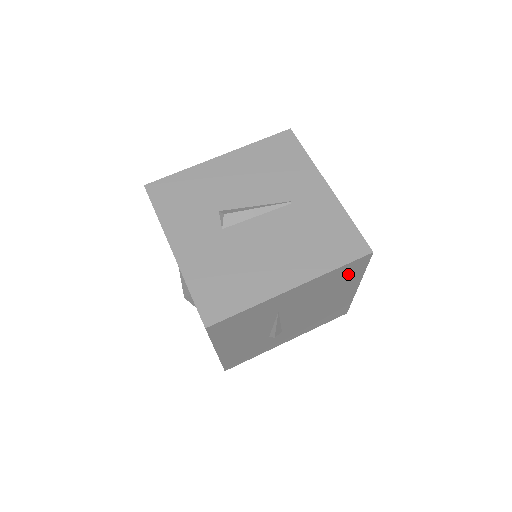
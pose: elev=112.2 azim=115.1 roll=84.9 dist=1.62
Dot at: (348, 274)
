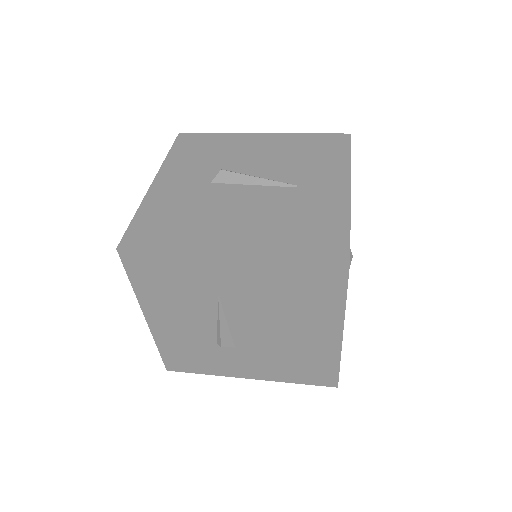
Dot at: (317, 287)
